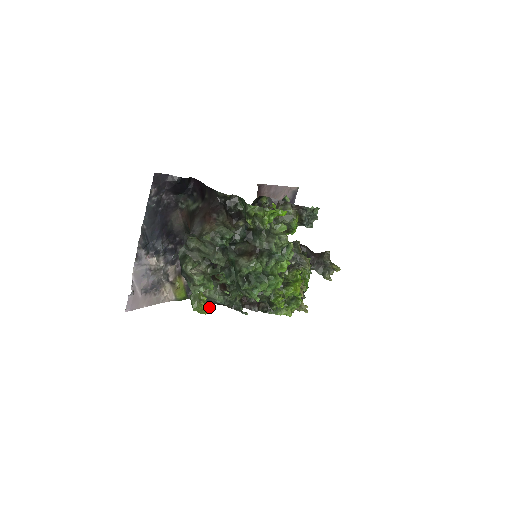
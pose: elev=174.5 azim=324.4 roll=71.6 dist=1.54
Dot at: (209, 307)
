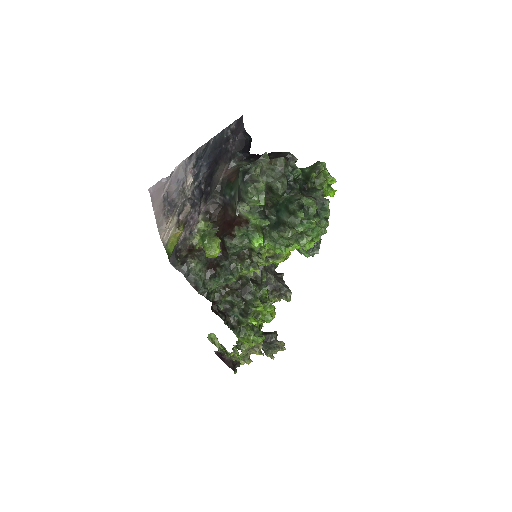
Dot at: (218, 251)
